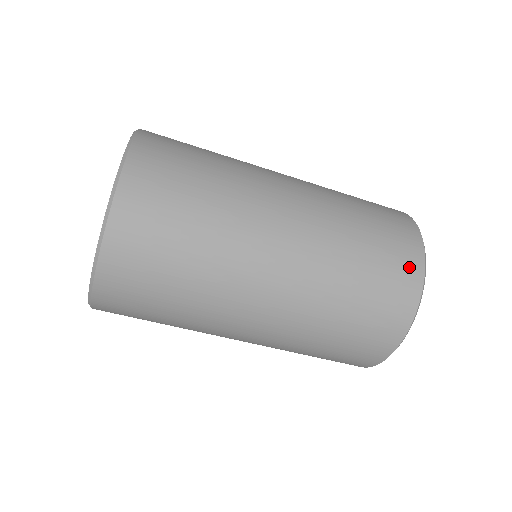
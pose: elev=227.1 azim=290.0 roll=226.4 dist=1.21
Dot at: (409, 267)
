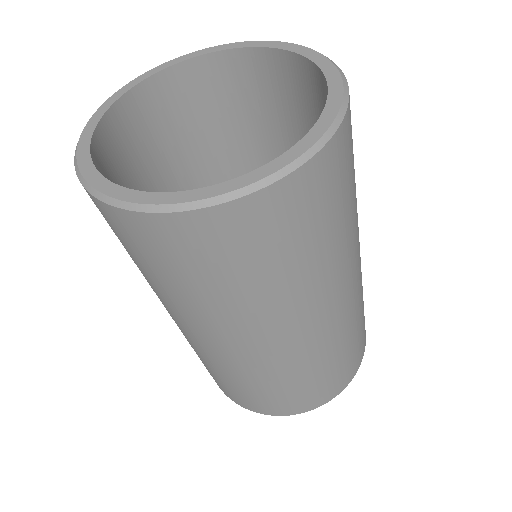
Dot at: (365, 332)
